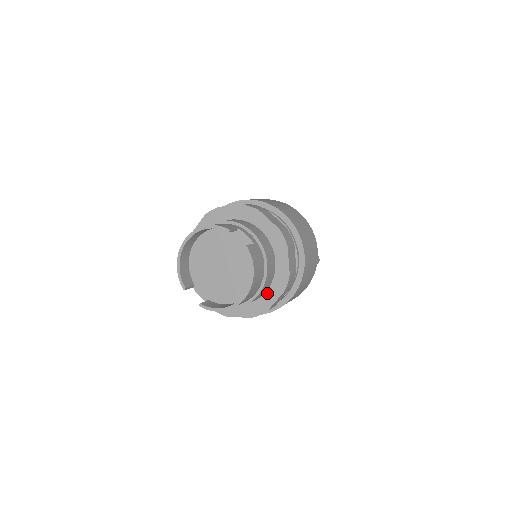
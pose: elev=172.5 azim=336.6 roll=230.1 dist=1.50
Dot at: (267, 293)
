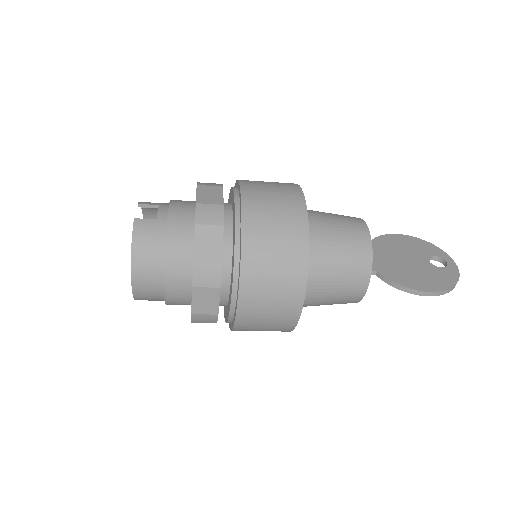
Dot at: occluded
